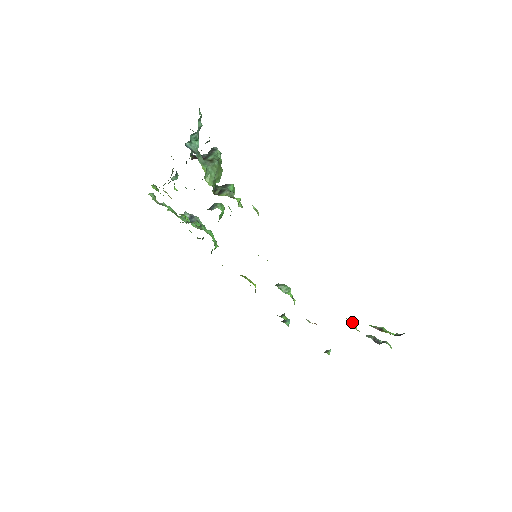
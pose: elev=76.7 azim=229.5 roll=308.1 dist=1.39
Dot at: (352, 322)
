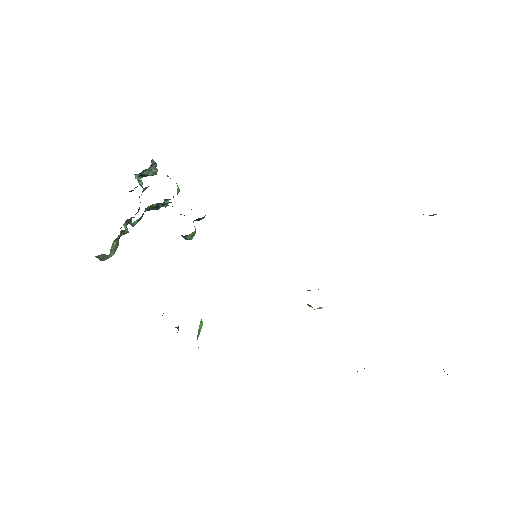
Dot at: occluded
